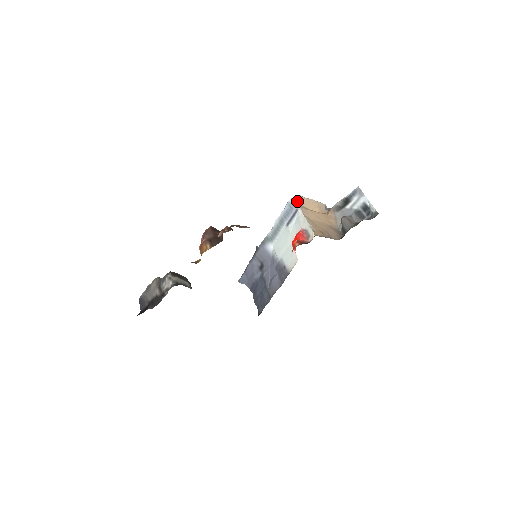
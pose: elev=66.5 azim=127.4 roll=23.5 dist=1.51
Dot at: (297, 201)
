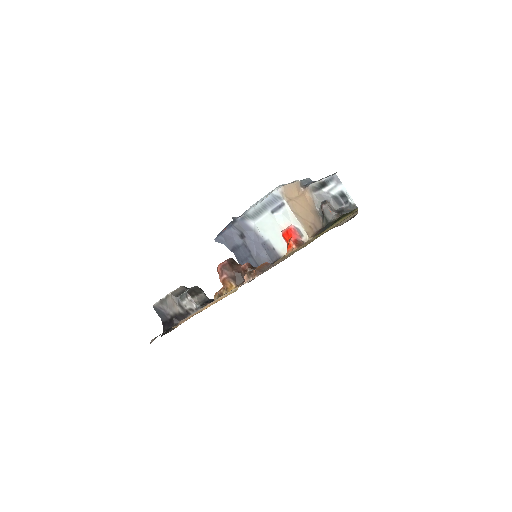
Dot at: (282, 194)
